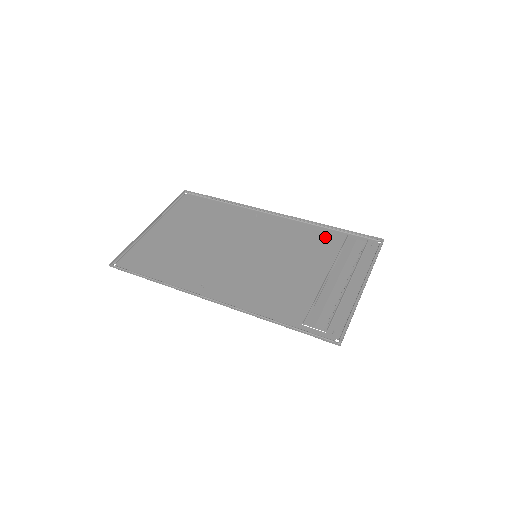
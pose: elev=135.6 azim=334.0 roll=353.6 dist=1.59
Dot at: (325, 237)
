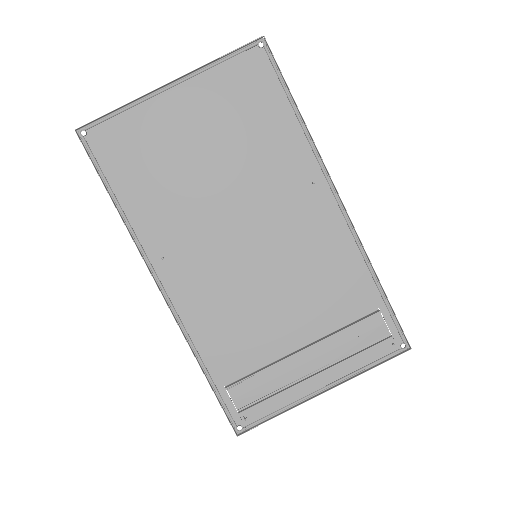
Dot at: (356, 290)
